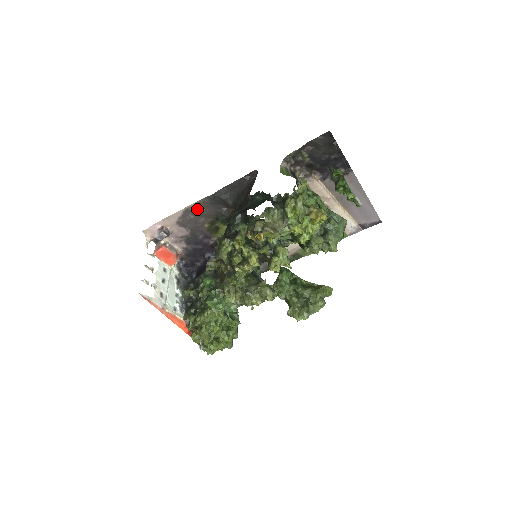
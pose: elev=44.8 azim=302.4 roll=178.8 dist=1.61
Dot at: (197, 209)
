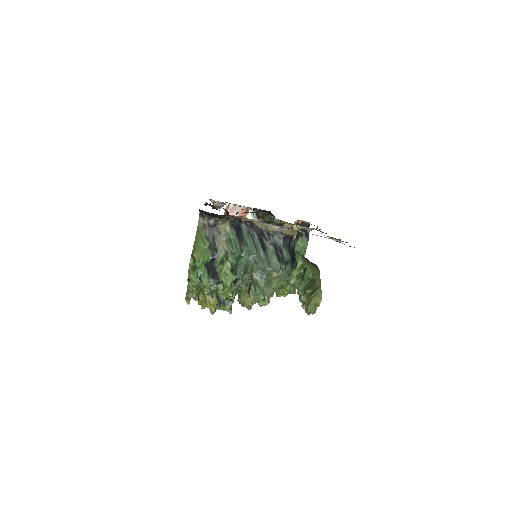
Dot at: occluded
